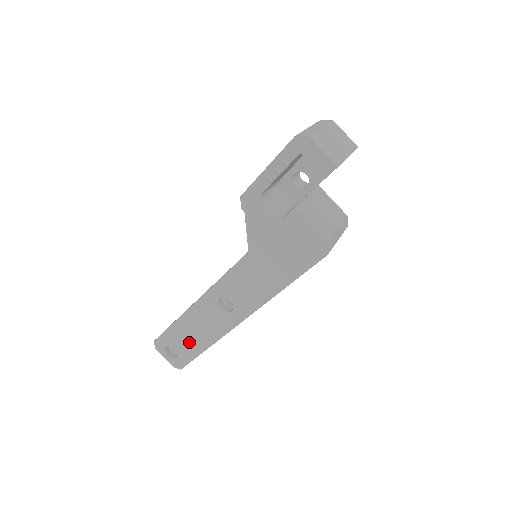
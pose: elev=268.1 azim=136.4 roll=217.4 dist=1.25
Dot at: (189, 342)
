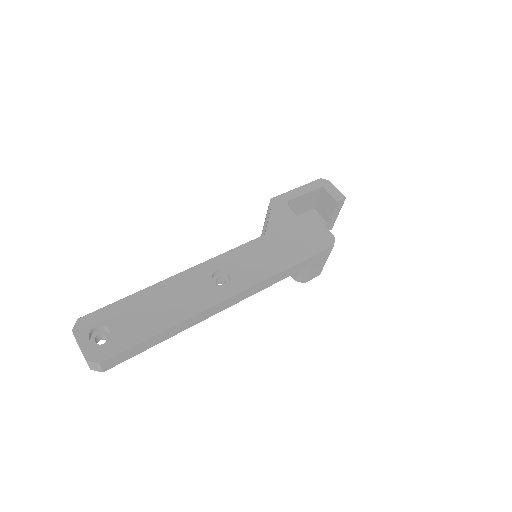
Dot at: (143, 320)
